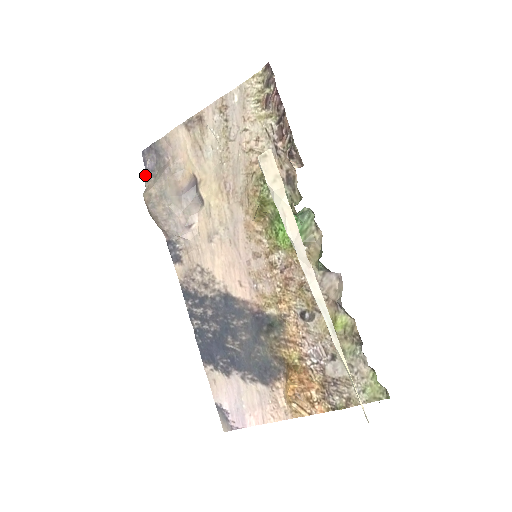
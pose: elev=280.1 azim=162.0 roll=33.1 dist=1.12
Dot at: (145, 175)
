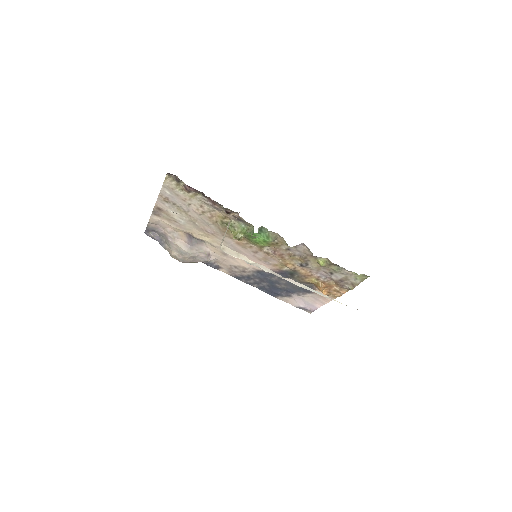
Dot at: occluded
